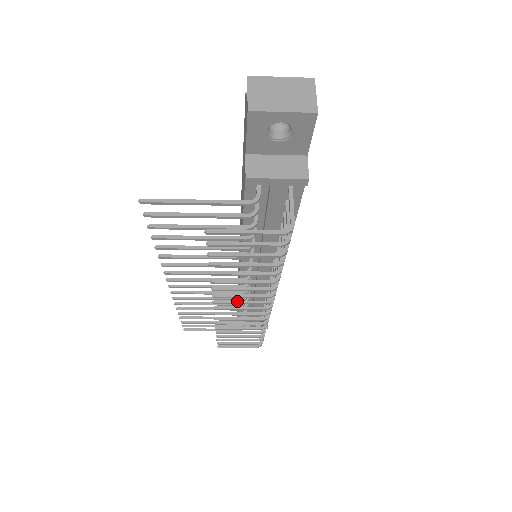
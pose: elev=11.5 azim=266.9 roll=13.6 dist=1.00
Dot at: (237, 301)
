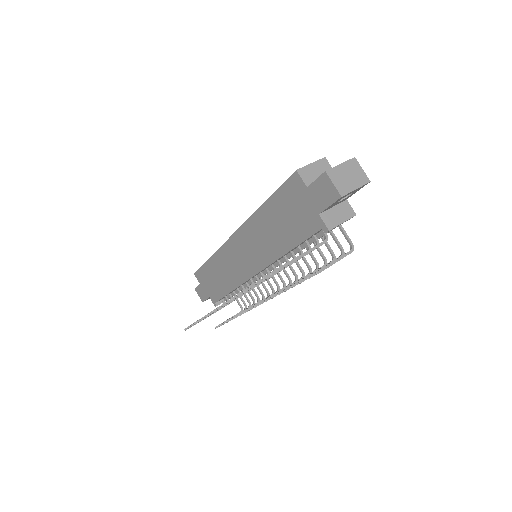
Dot at: occluded
